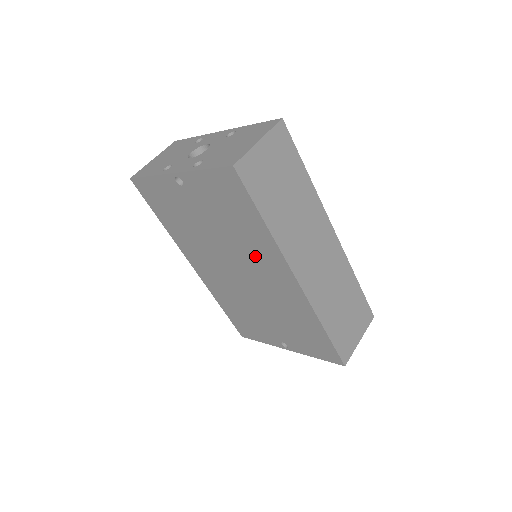
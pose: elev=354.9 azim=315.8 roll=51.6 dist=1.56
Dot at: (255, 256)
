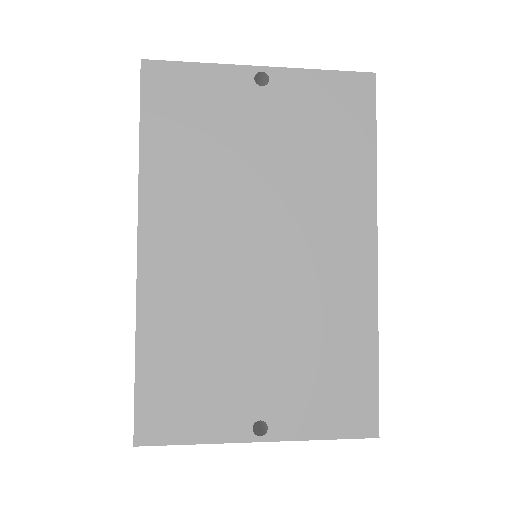
Dot at: (323, 209)
